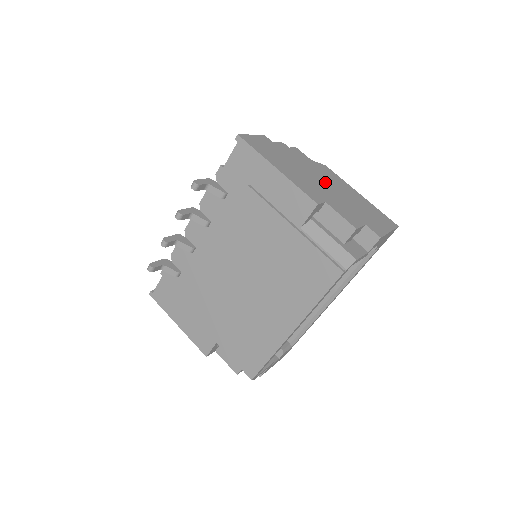
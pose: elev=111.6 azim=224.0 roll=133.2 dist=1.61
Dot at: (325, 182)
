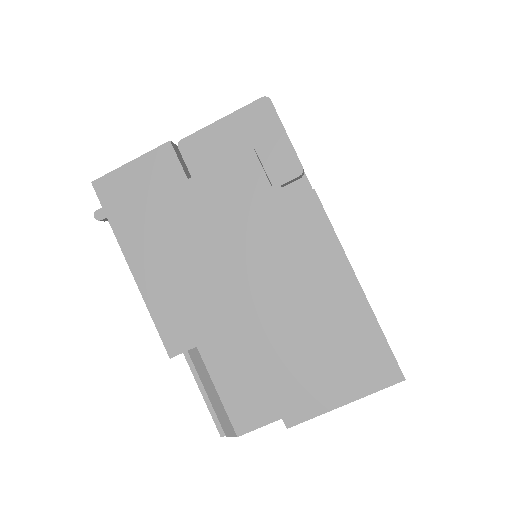
Dot at: (252, 270)
